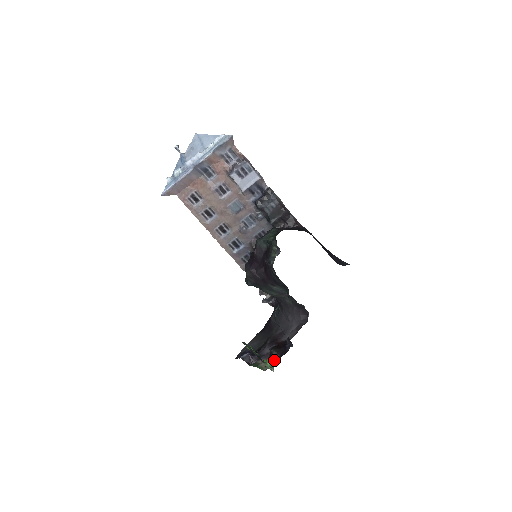
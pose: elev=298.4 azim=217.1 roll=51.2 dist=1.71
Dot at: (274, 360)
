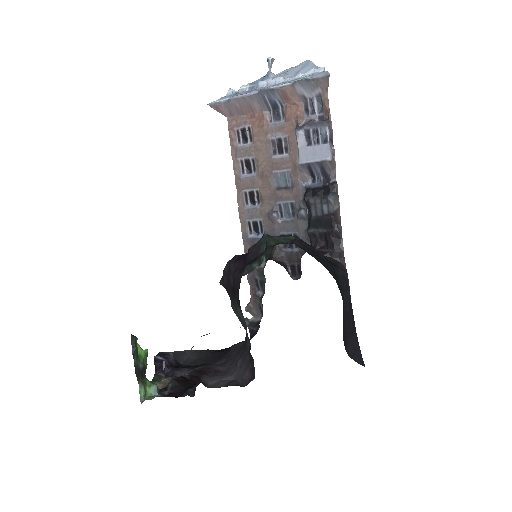
Dot at: (160, 392)
